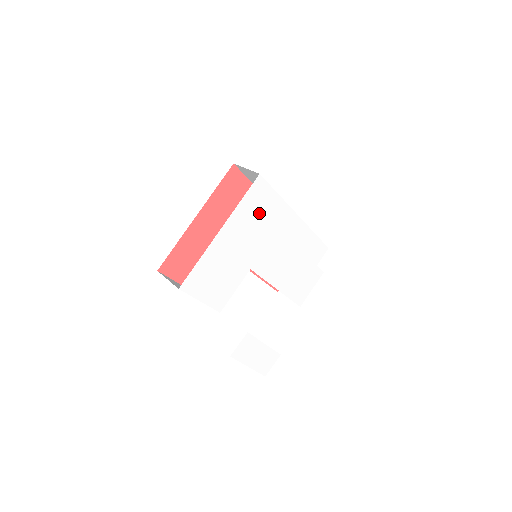
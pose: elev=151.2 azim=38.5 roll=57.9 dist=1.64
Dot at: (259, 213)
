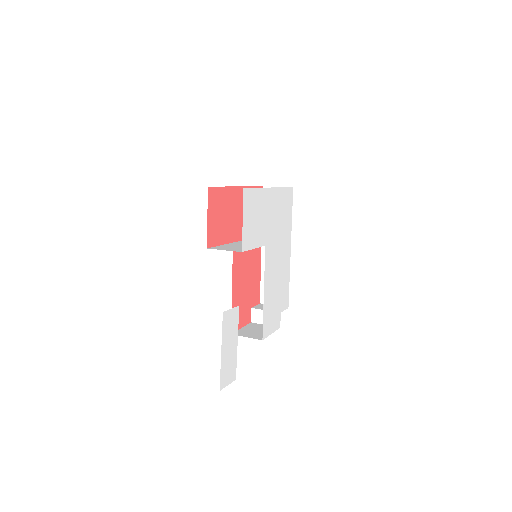
Dot at: (283, 212)
